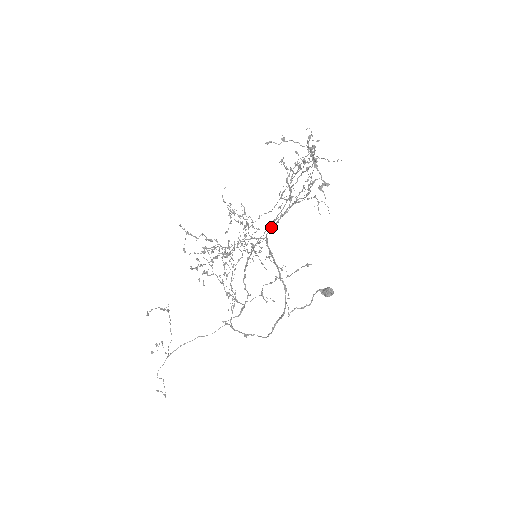
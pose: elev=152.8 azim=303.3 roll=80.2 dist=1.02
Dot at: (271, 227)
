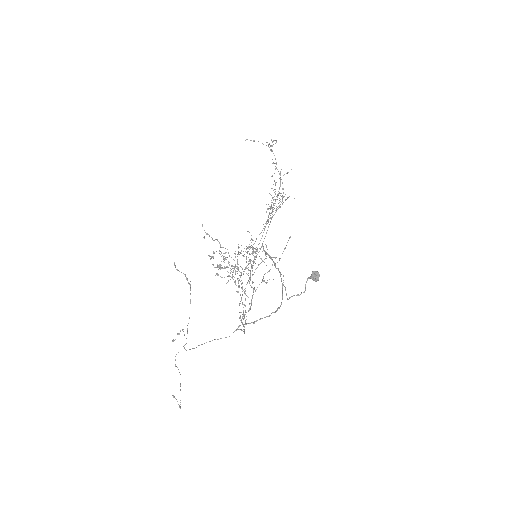
Dot at: (264, 238)
